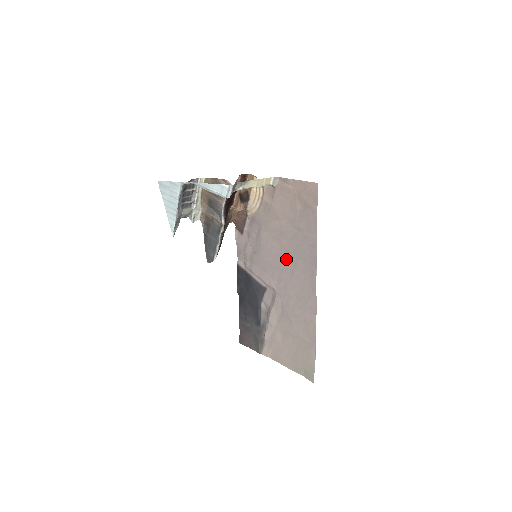
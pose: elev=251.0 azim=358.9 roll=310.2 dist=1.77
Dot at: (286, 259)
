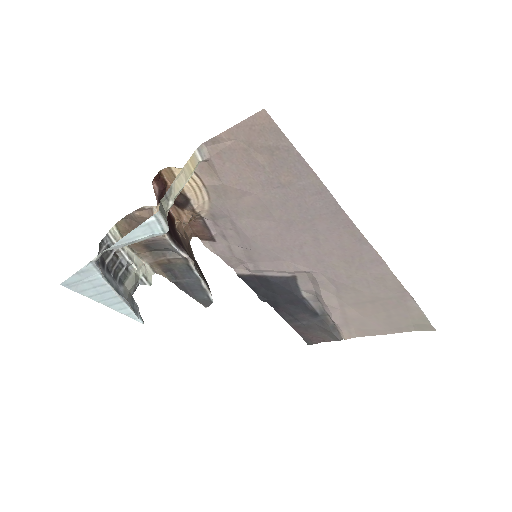
Dot at: (295, 231)
